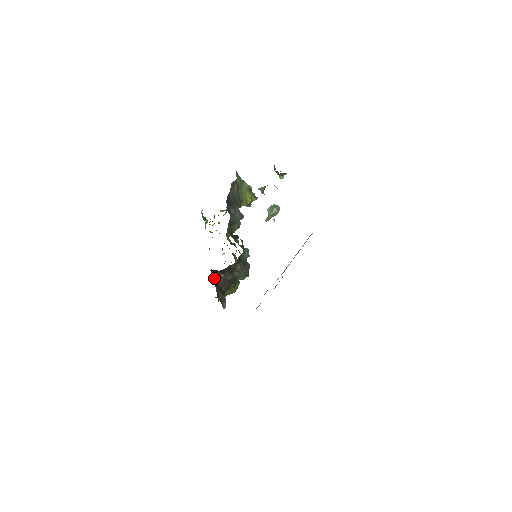
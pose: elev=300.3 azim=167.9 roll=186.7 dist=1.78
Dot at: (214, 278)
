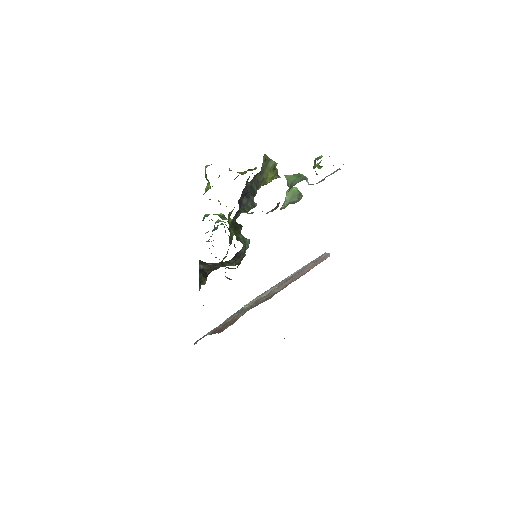
Dot at: (200, 265)
